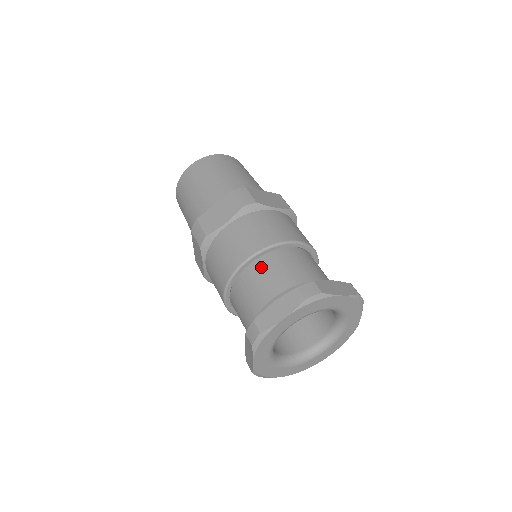
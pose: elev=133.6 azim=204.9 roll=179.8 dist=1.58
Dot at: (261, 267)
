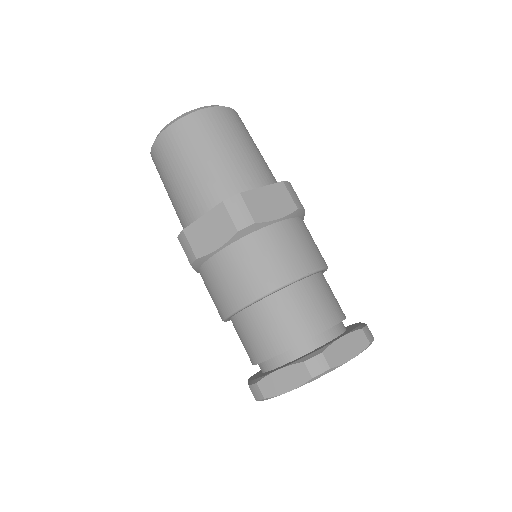
Dot at: (313, 288)
